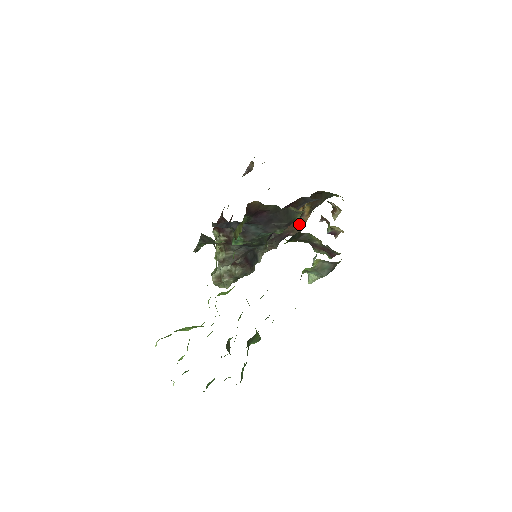
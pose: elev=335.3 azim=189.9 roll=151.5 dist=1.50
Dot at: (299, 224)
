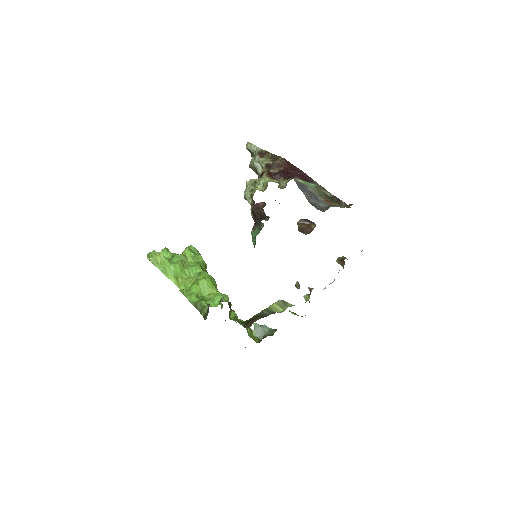
Dot at: occluded
